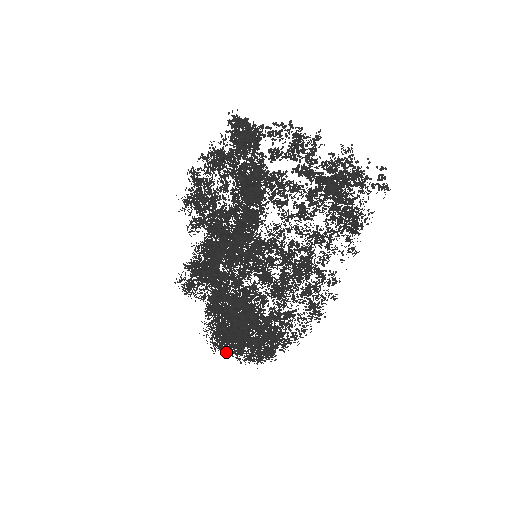
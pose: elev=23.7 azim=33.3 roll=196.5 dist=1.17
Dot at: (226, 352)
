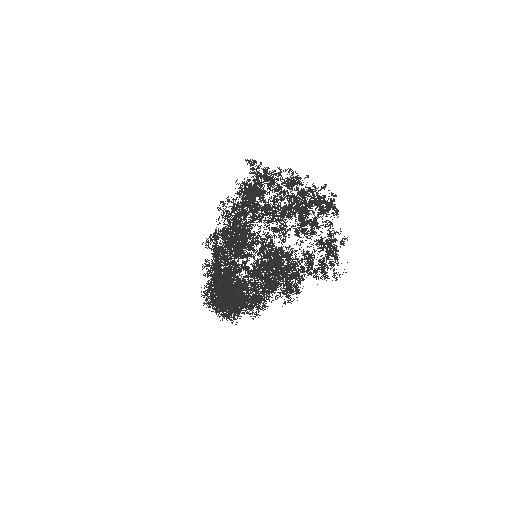
Dot at: occluded
